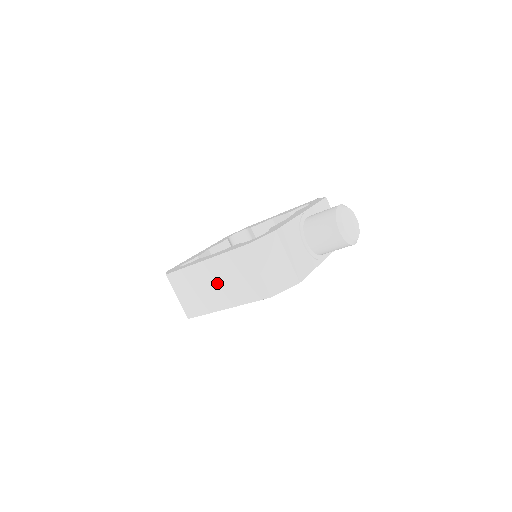
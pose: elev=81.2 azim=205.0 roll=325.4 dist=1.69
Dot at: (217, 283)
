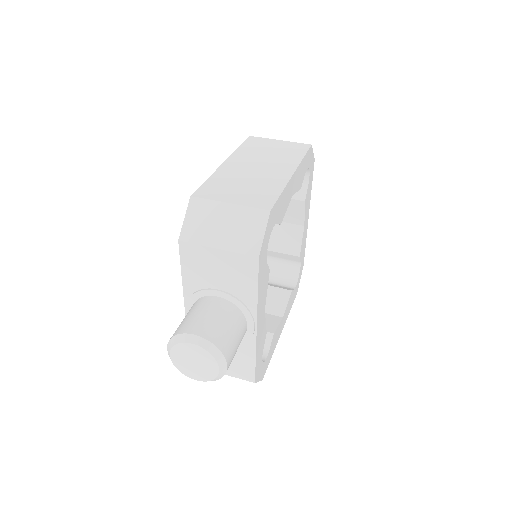
Dot at: (258, 165)
